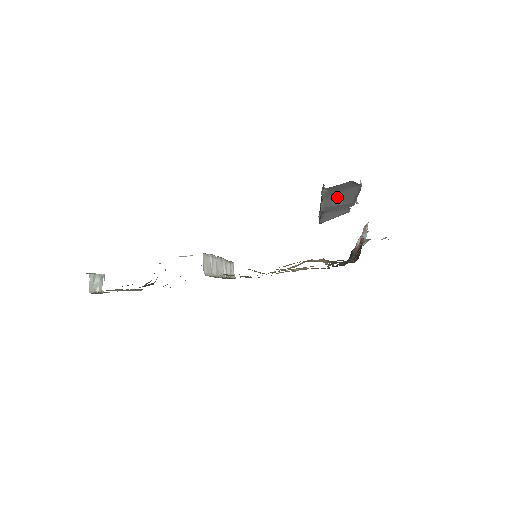
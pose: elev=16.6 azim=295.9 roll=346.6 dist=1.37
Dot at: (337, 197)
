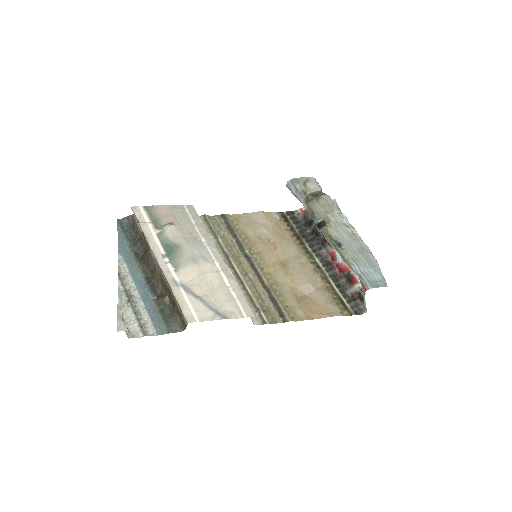
Dot at: occluded
